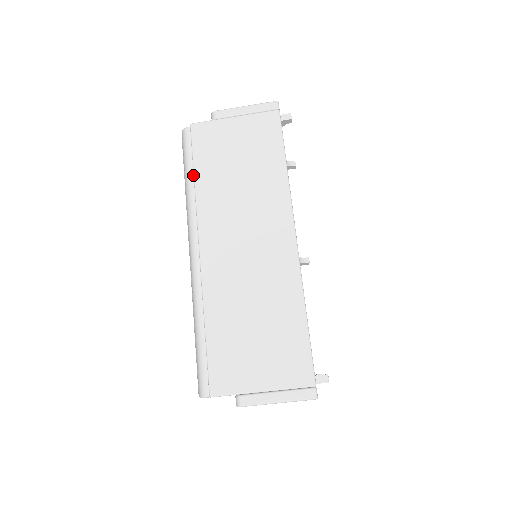
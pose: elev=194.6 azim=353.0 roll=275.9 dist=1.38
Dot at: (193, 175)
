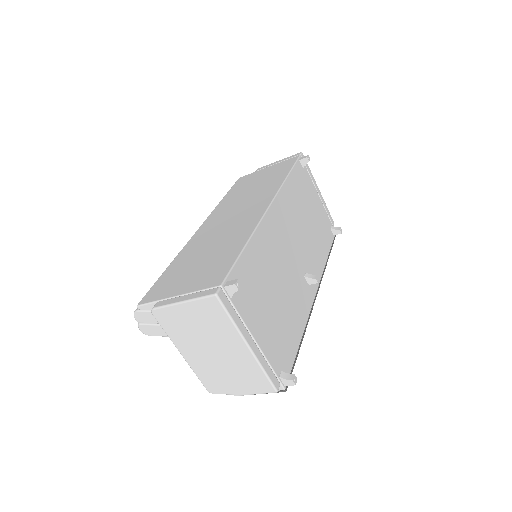
Dot at: occluded
